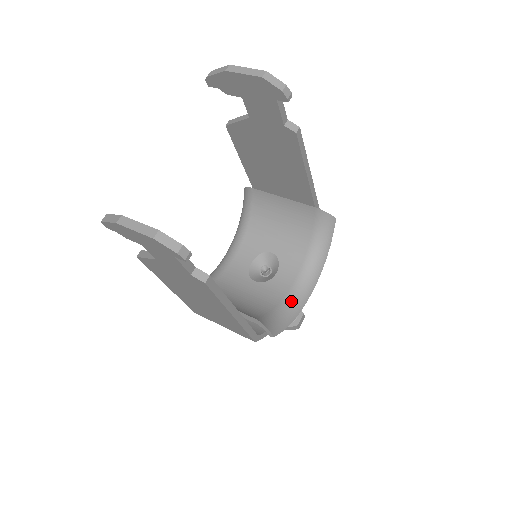
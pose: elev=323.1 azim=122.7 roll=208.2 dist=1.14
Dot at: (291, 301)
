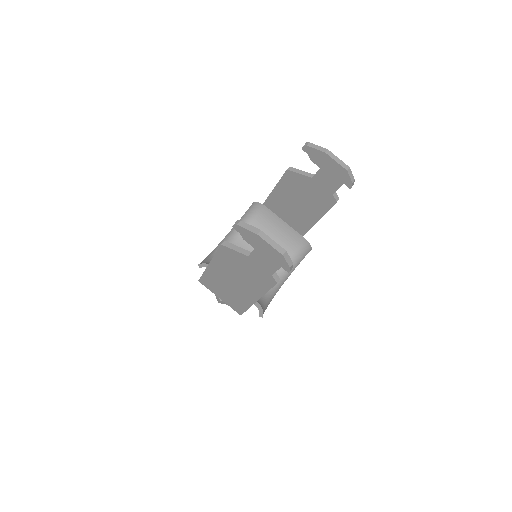
Dot at: (268, 294)
